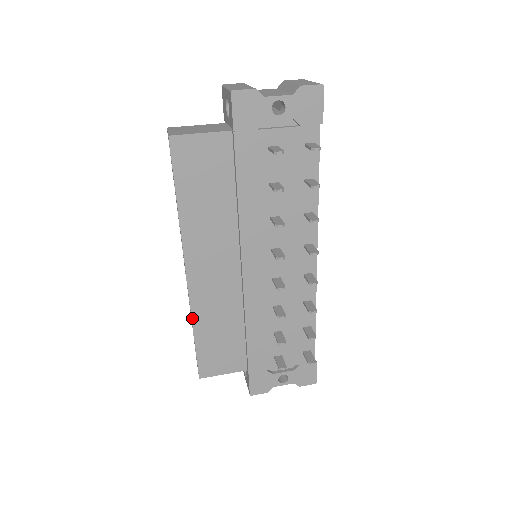
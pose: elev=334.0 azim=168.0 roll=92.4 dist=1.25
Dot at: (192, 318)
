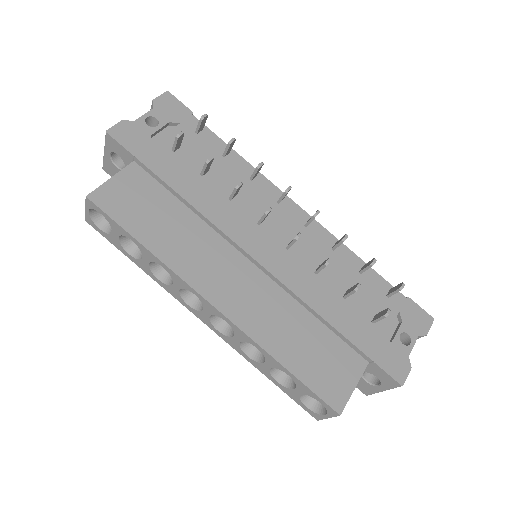
Dot at: (263, 348)
